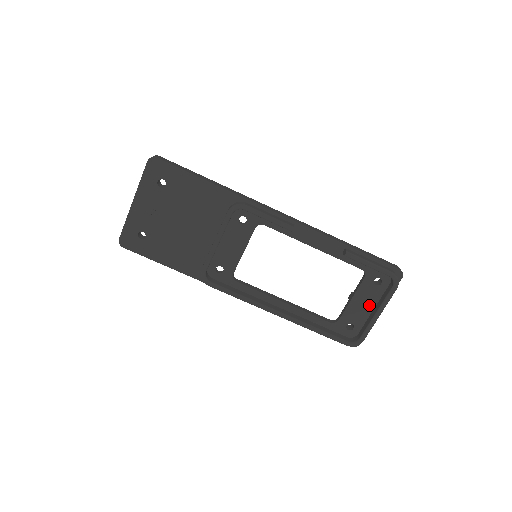
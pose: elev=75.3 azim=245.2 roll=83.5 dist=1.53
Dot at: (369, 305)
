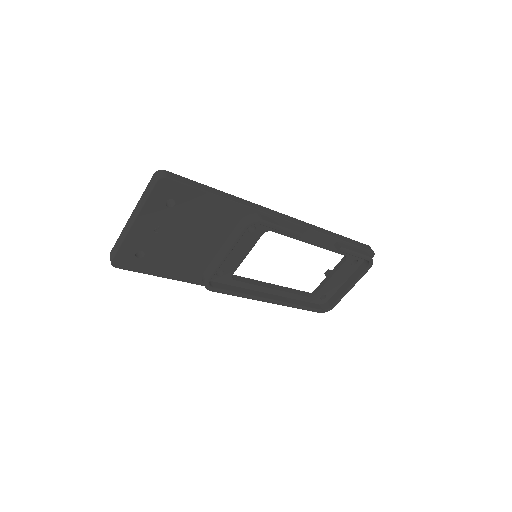
Dot at: (342, 280)
